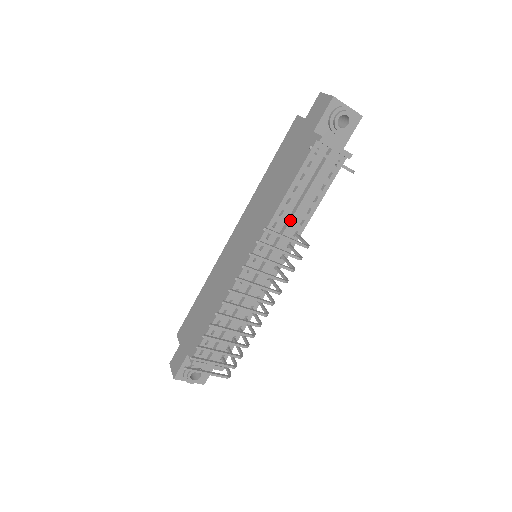
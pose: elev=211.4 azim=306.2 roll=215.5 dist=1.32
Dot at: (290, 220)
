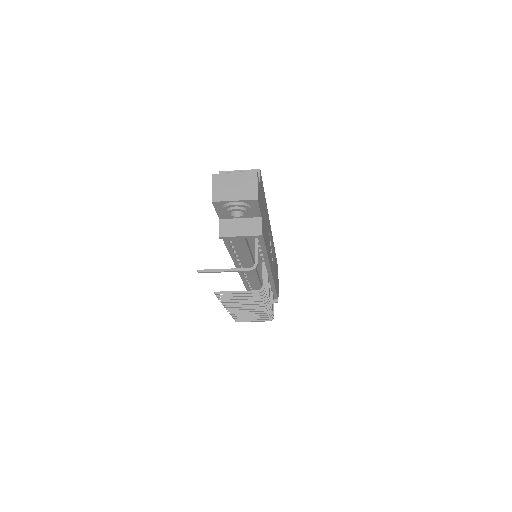
Dot at: (247, 264)
